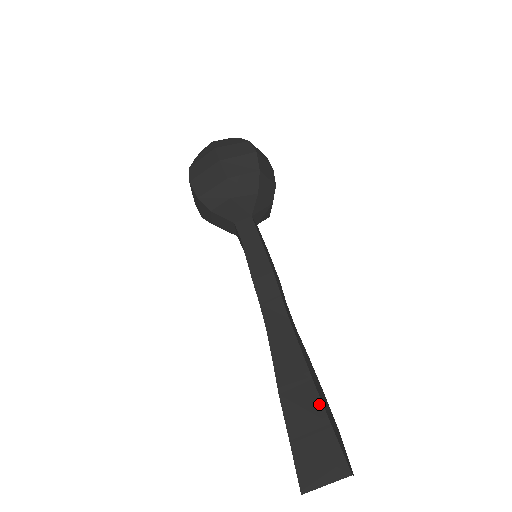
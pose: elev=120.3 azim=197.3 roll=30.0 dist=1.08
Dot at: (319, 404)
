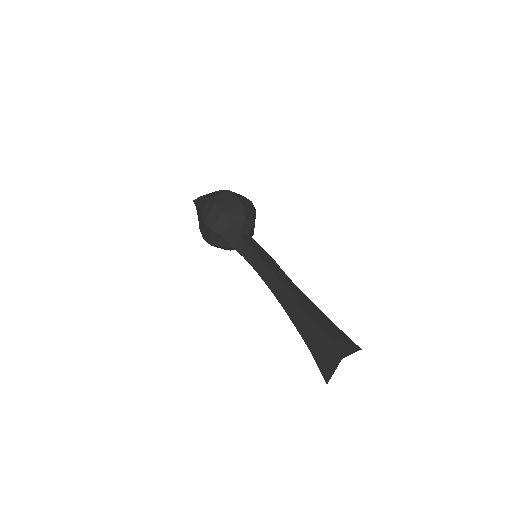
Dot at: (330, 321)
